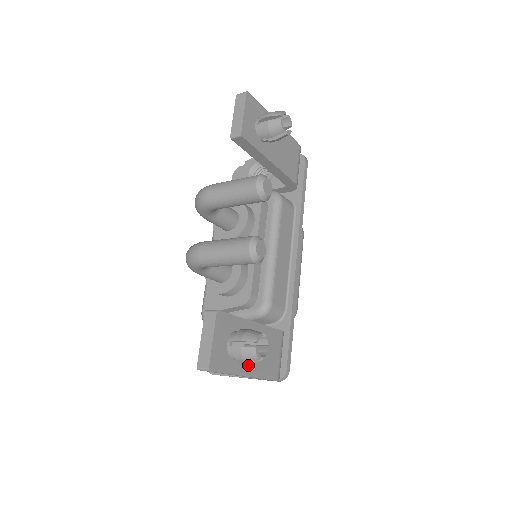
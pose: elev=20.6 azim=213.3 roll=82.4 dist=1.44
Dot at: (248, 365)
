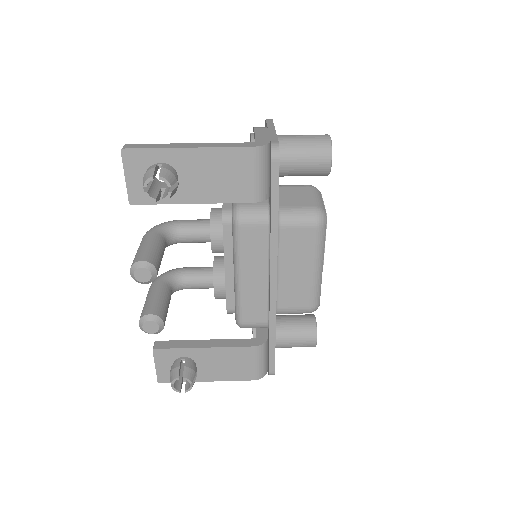
Dot at: (206, 375)
